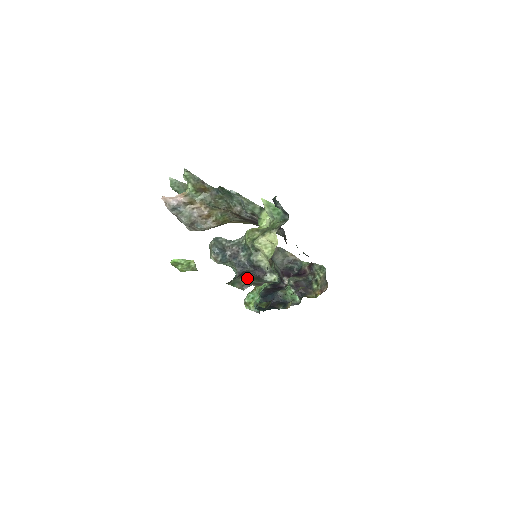
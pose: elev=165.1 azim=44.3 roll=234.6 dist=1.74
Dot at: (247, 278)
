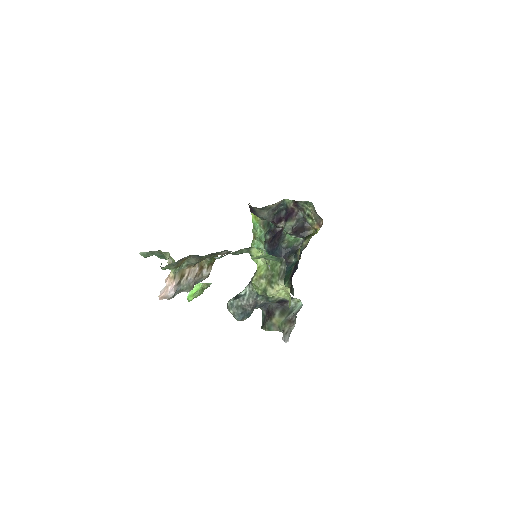
Dot at: (277, 318)
